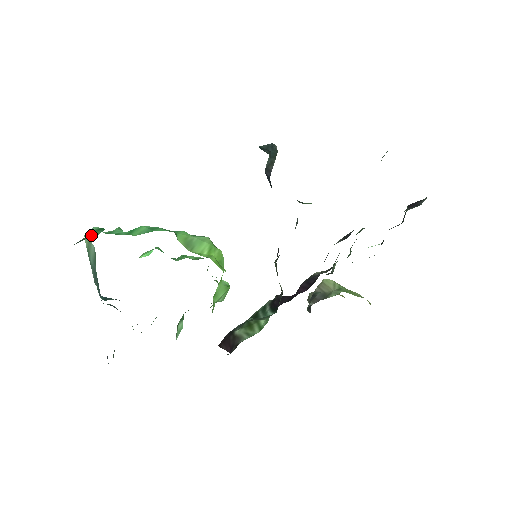
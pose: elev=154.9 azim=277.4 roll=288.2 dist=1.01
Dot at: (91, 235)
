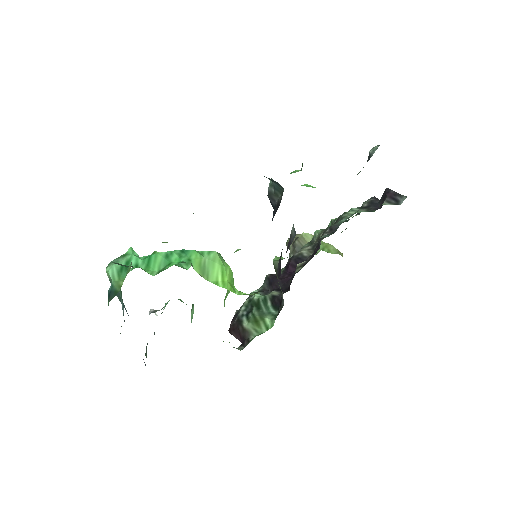
Dot at: (117, 279)
